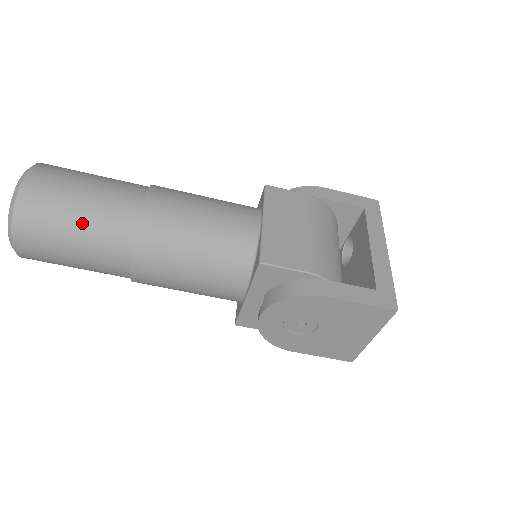
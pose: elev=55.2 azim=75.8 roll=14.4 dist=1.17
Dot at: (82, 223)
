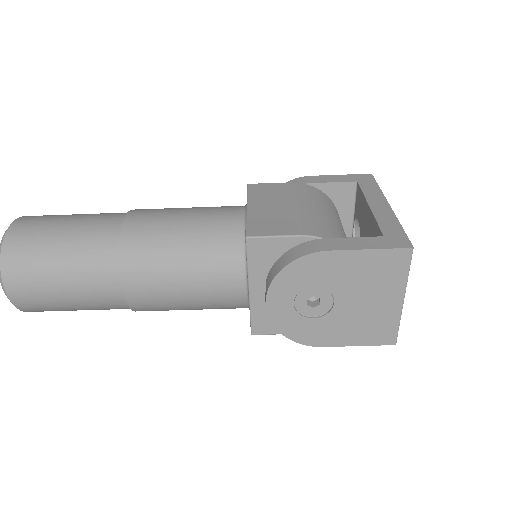
Dot at: (66, 251)
